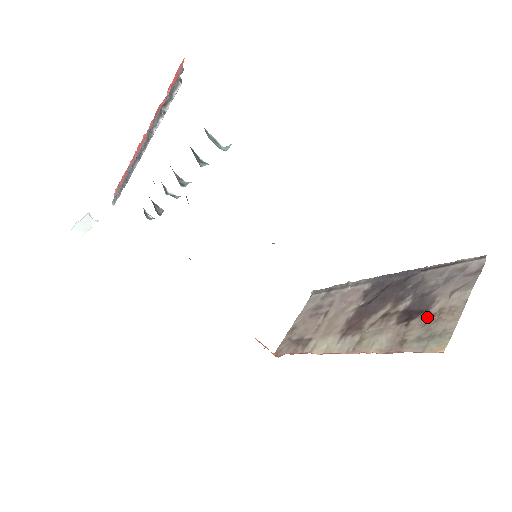
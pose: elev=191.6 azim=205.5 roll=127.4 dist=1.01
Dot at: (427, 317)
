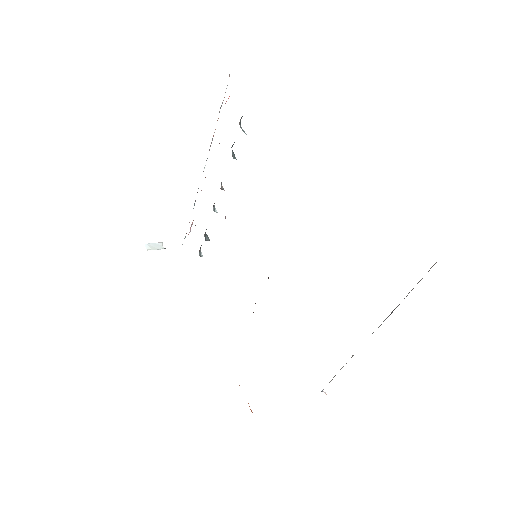
Dot at: occluded
